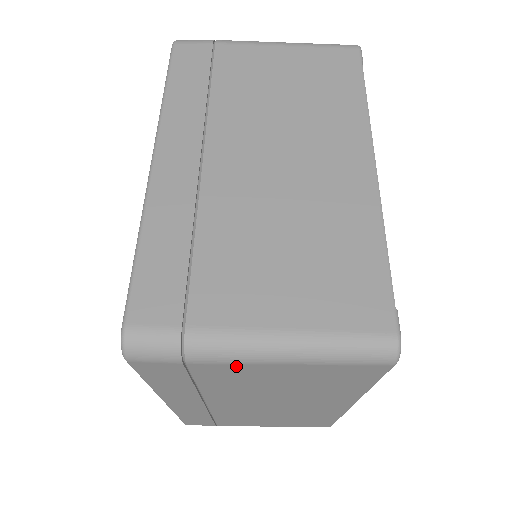
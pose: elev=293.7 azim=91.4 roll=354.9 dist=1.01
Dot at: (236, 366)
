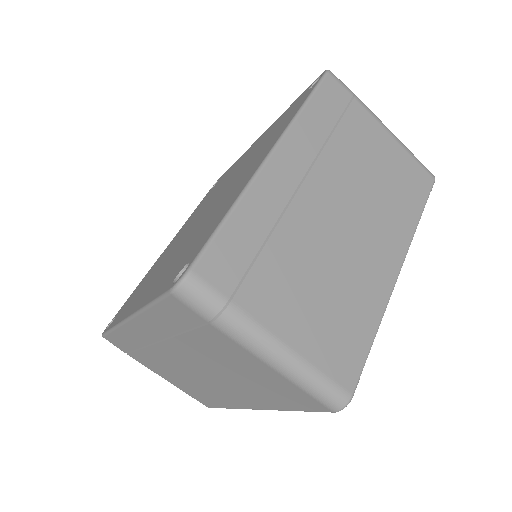
Dot at: (239, 347)
